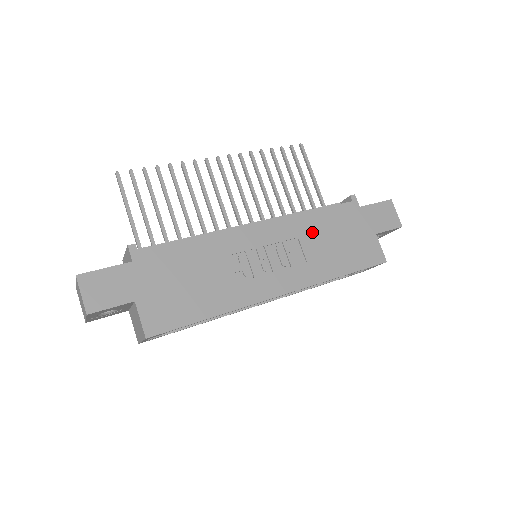
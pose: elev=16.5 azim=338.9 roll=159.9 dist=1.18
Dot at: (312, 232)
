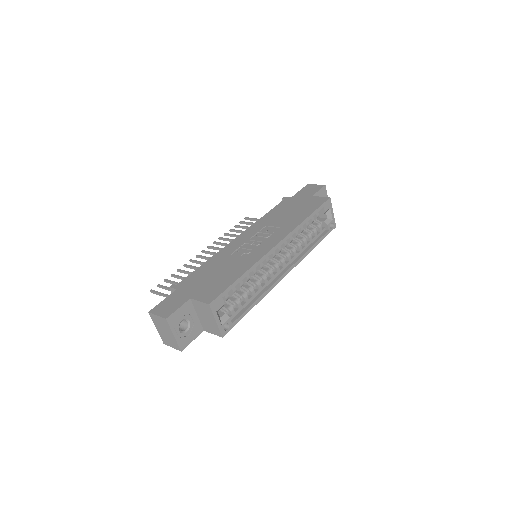
Dot at: (272, 219)
